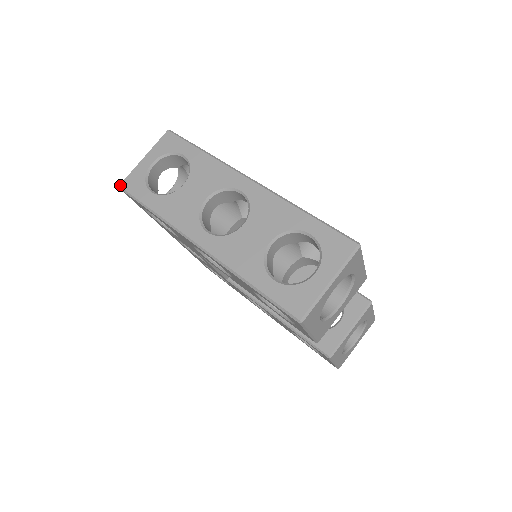
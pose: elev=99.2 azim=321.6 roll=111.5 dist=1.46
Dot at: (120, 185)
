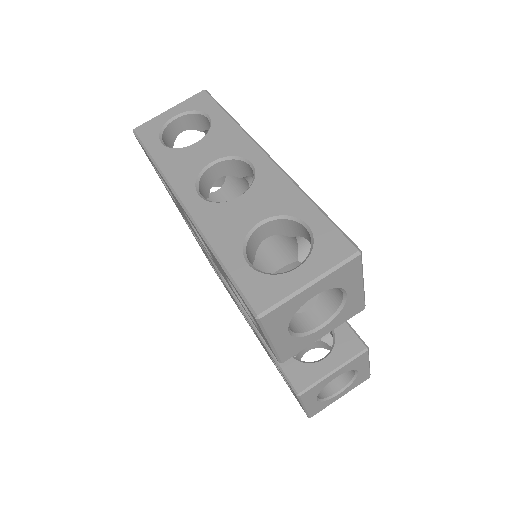
Dot at: (134, 129)
